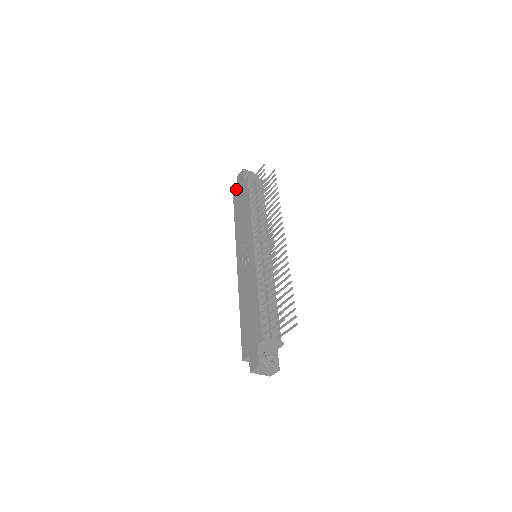
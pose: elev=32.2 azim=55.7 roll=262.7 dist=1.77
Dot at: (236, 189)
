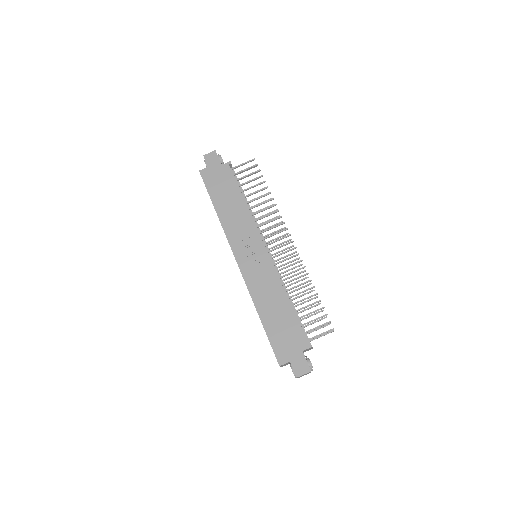
Dot at: (207, 171)
